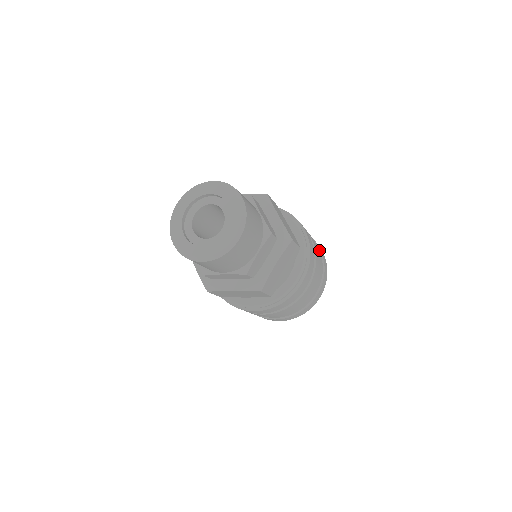
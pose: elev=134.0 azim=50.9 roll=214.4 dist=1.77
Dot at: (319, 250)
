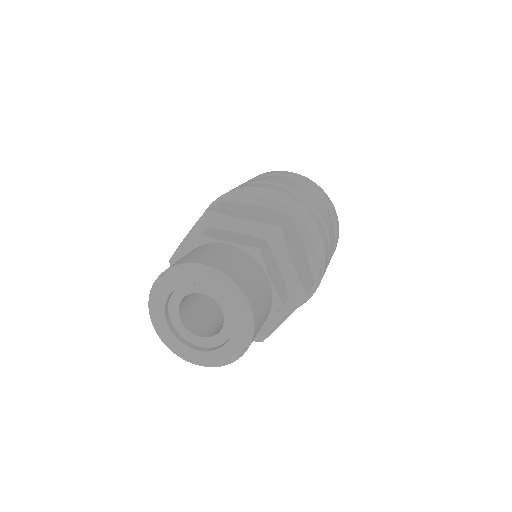
Dot at: (333, 221)
